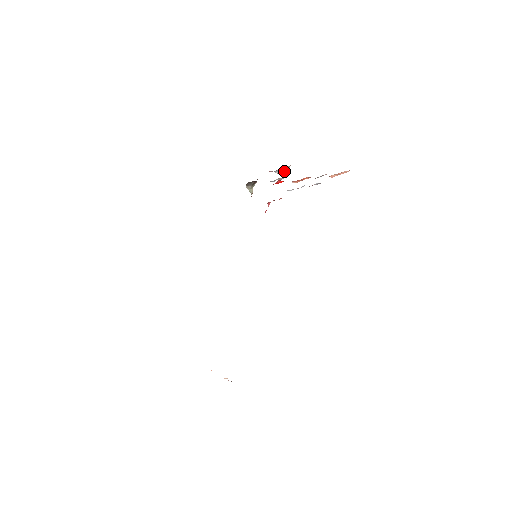
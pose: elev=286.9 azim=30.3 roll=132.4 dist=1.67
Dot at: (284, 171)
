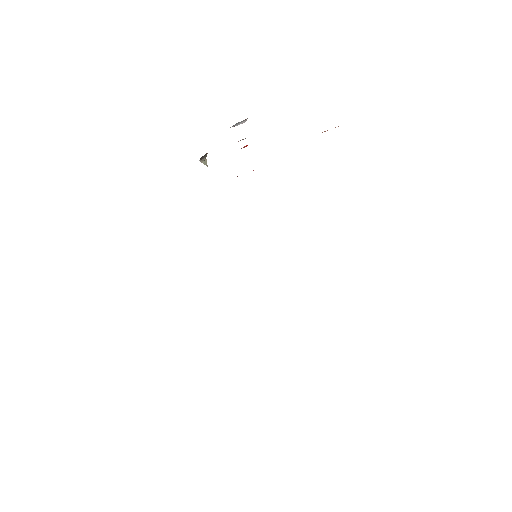
Dot at: (239, 124)
